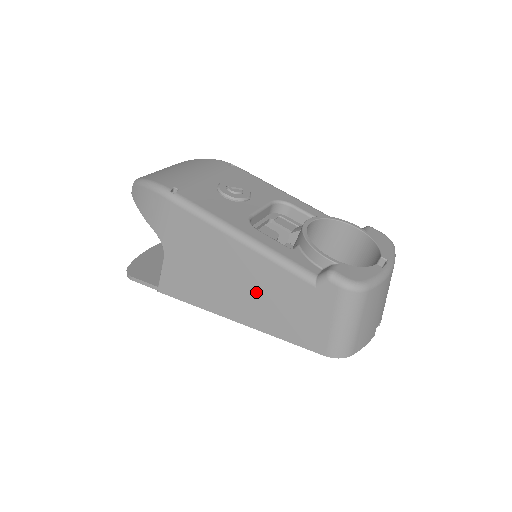
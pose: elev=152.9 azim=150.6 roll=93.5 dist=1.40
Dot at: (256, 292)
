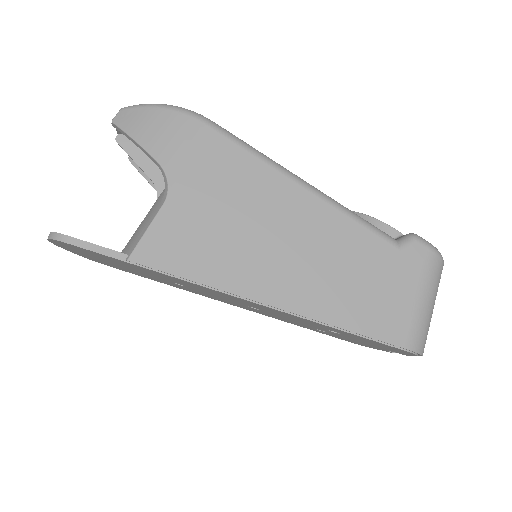
Dot at: (316, 257)
